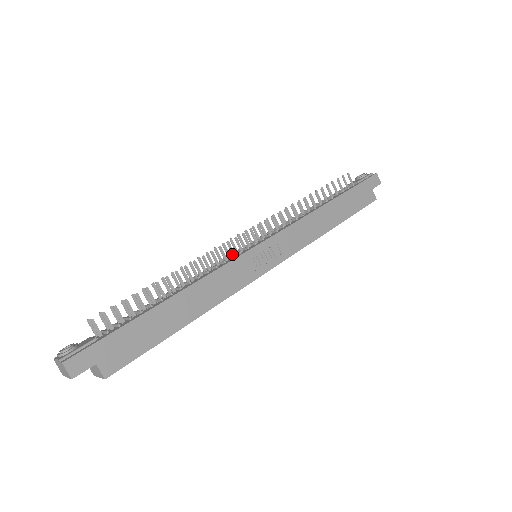
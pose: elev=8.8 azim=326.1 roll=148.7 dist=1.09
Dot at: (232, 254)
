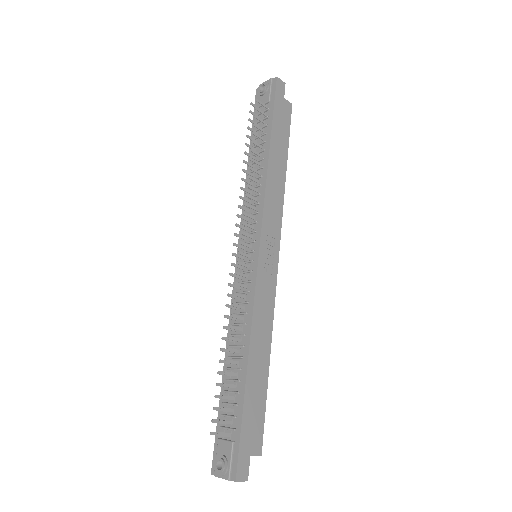
Dot at: (246, 278)
